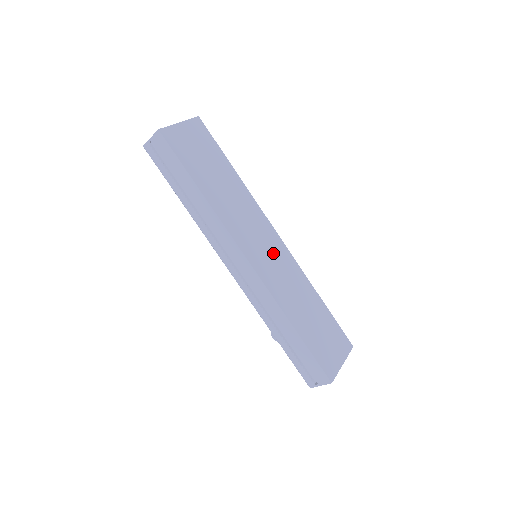
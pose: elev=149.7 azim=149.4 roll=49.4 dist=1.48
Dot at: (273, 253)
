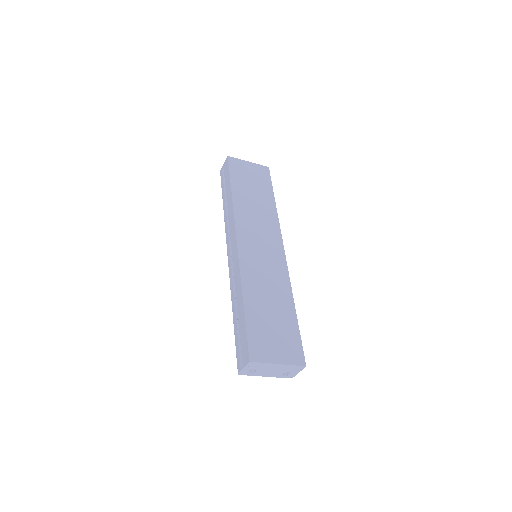
Dot at: (267, 254)
